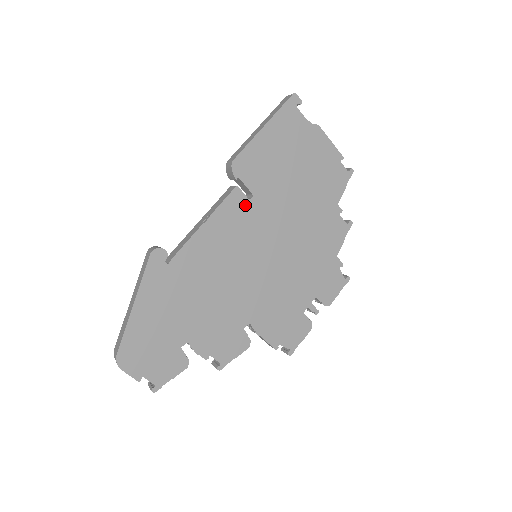
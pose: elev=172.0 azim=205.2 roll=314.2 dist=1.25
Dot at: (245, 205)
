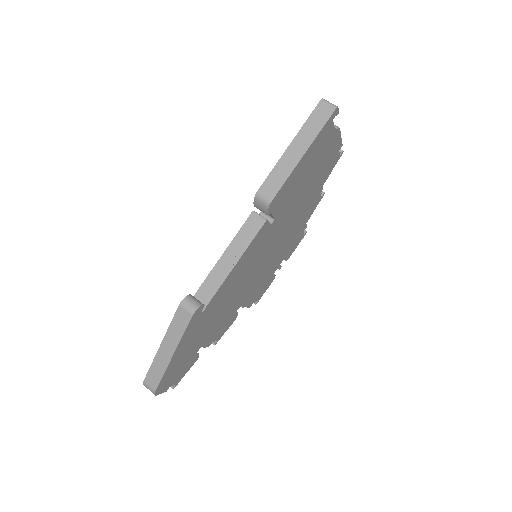
Dot at: (267, 231)
